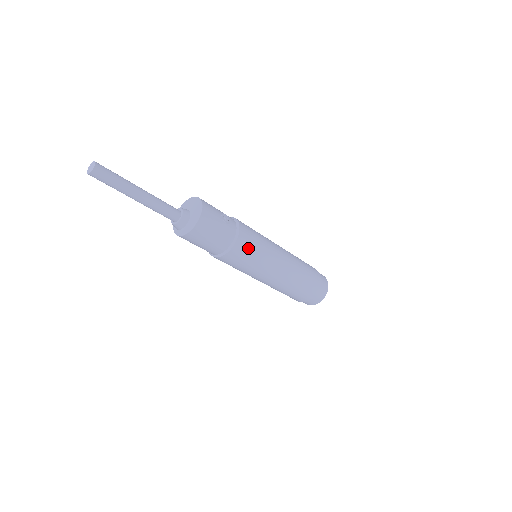
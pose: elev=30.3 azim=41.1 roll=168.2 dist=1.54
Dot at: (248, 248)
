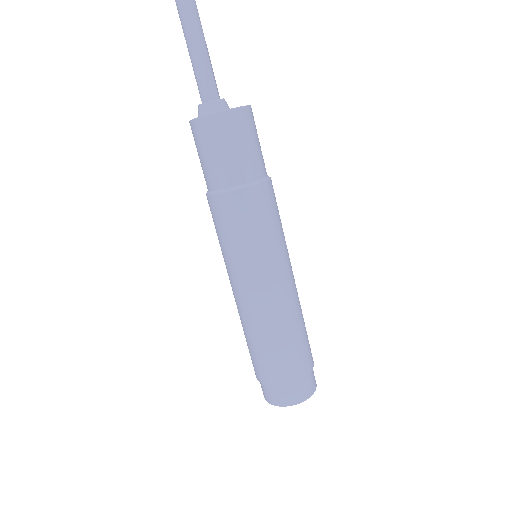
Dot at: occluded
